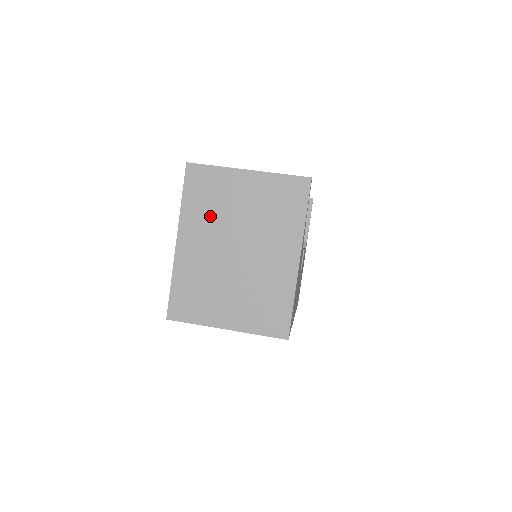
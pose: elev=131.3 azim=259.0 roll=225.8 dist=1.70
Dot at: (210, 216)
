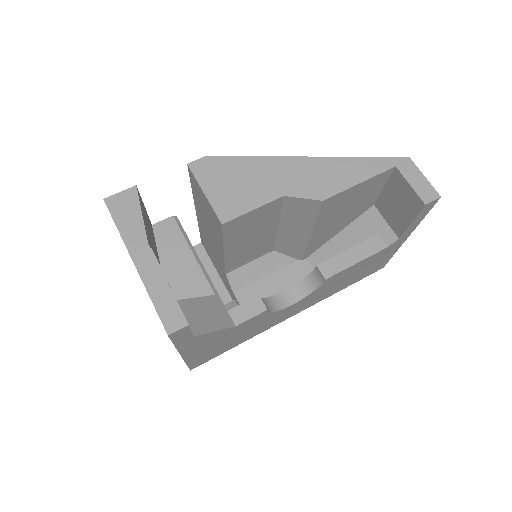
Dot at: occluded
